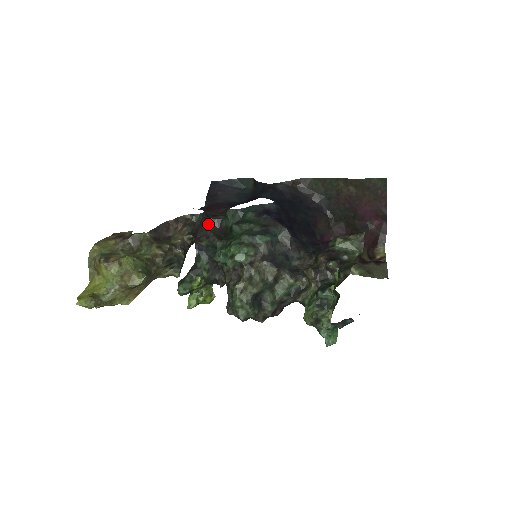
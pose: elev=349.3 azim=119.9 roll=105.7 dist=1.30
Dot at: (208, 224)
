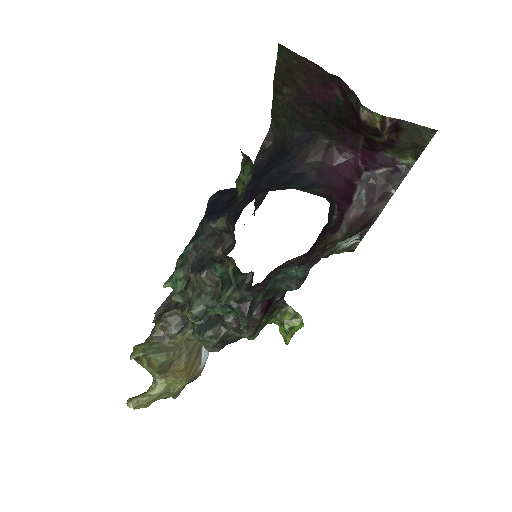
Dot at: occluded
